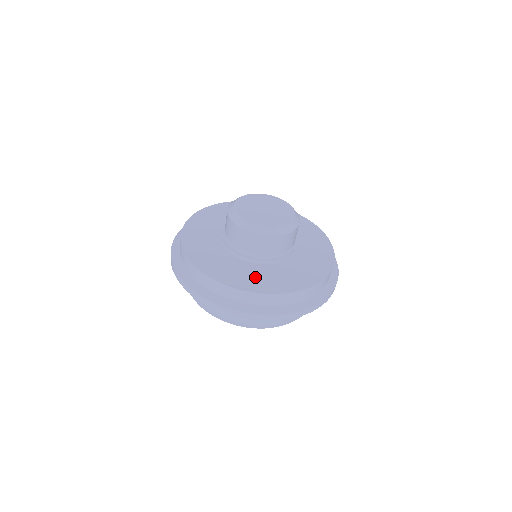
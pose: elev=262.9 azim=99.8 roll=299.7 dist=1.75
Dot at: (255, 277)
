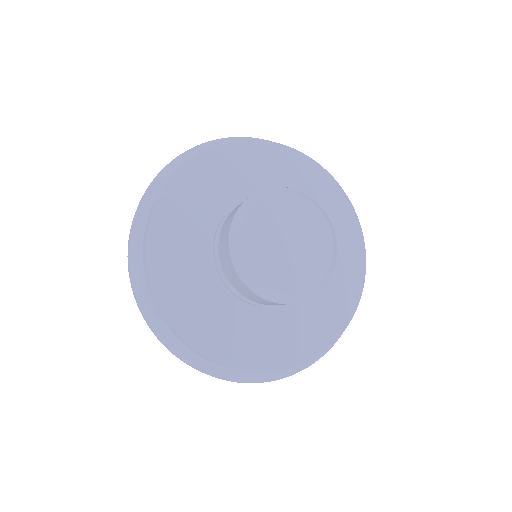
Dot at: (225, 329)
